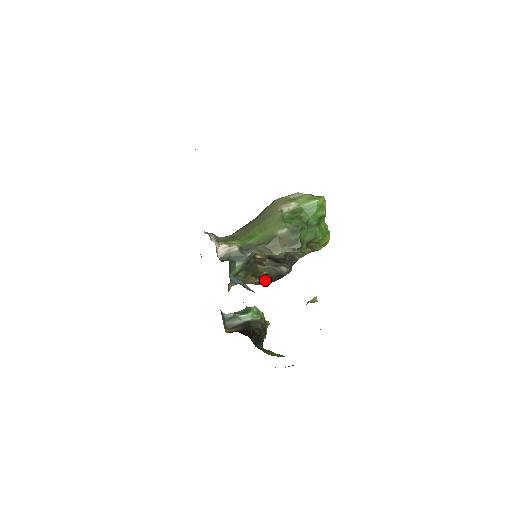
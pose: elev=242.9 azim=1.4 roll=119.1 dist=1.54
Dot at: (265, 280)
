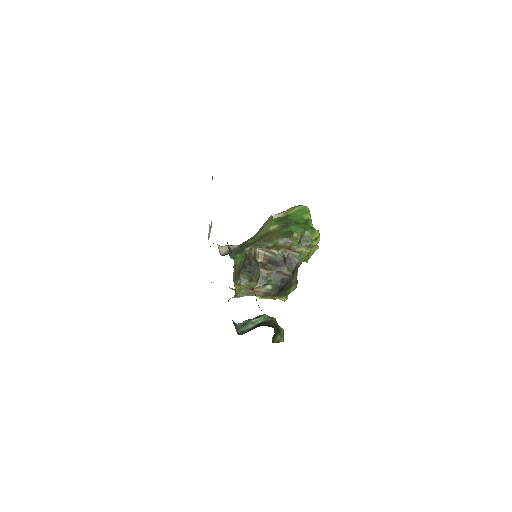
Dot at: (271, 288)
